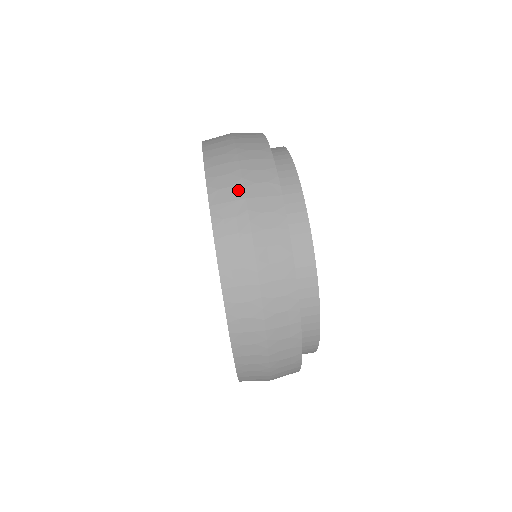
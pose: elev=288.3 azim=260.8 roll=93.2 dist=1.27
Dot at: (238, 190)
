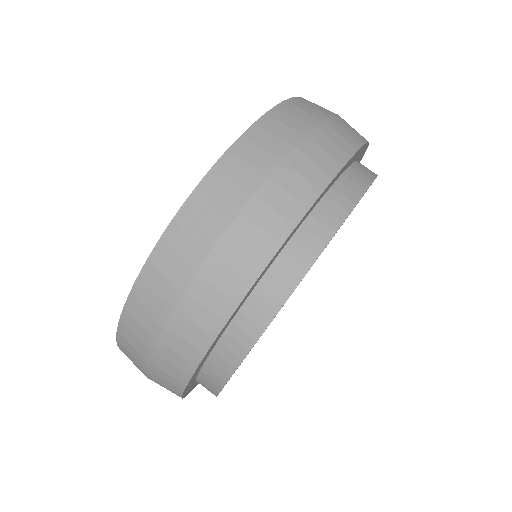
Dot at: (295, 135)
